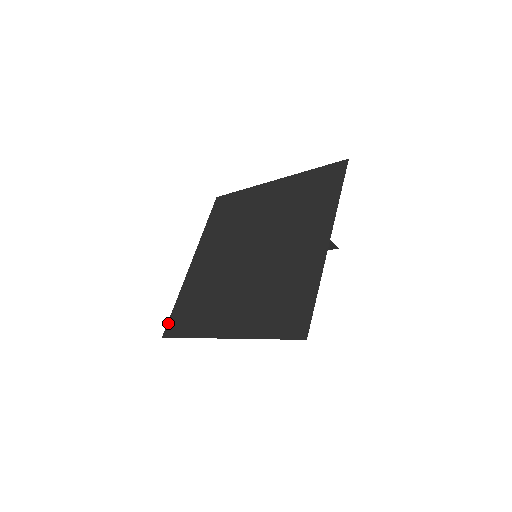
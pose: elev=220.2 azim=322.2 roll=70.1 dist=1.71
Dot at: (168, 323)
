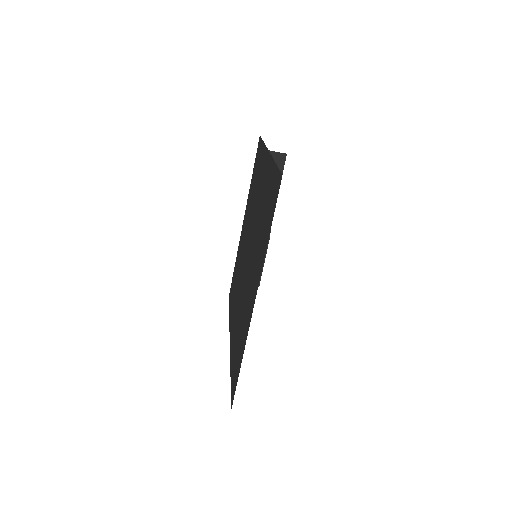
Dot at: (231, 394)
